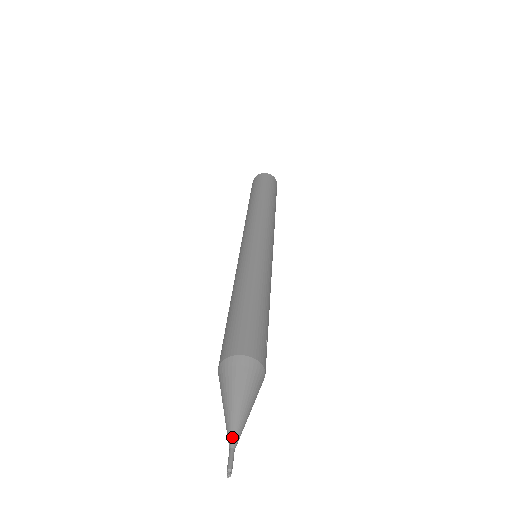
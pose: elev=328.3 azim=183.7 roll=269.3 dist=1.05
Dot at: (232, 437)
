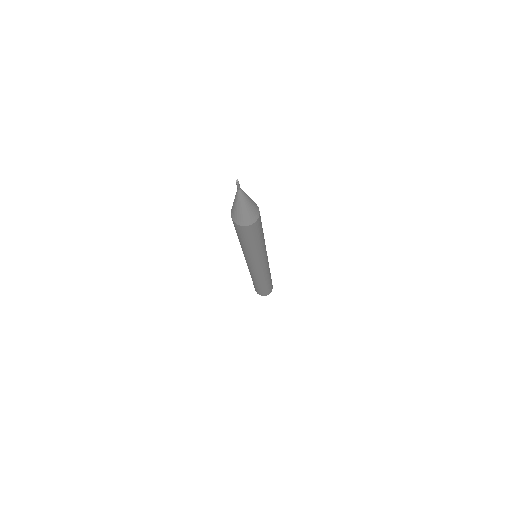
Dot at: (238, 189)
